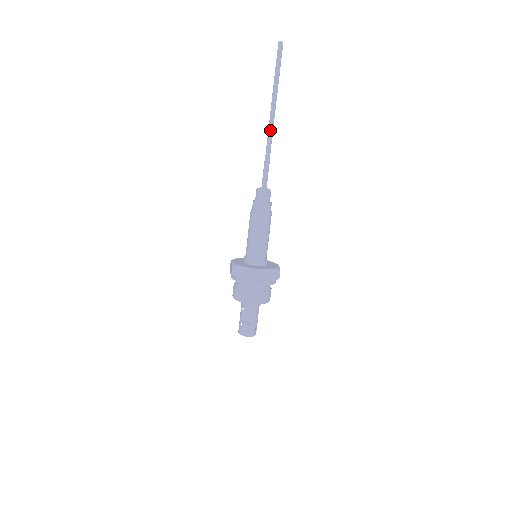
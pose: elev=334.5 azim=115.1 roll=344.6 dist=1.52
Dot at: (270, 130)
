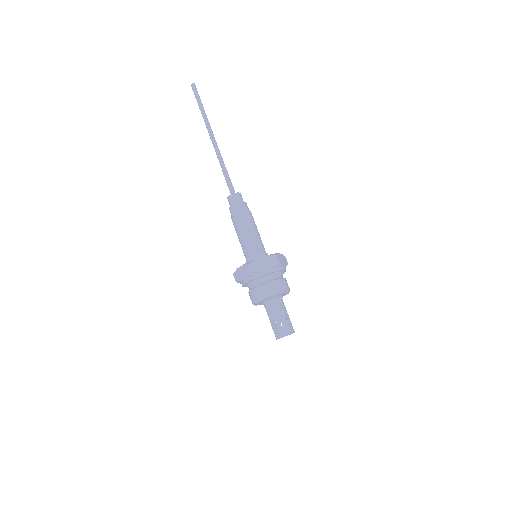
Dot at: (217, 147)
